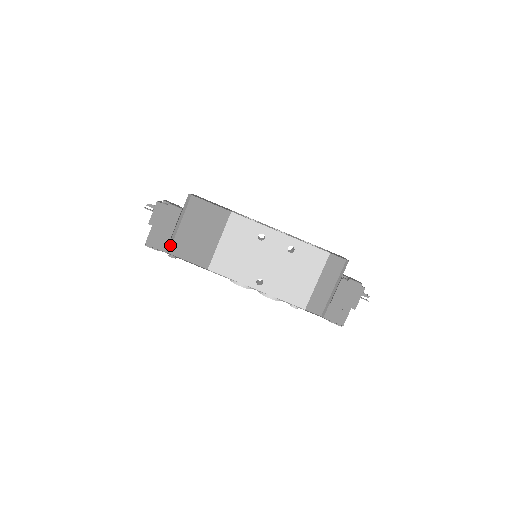
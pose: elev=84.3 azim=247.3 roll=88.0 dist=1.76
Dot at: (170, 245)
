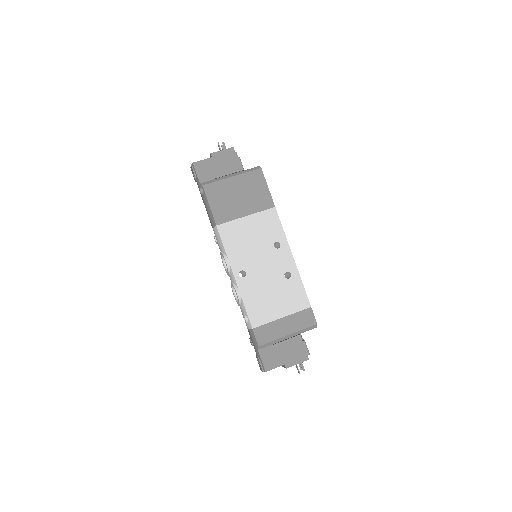
Dot at: (210, 182)
